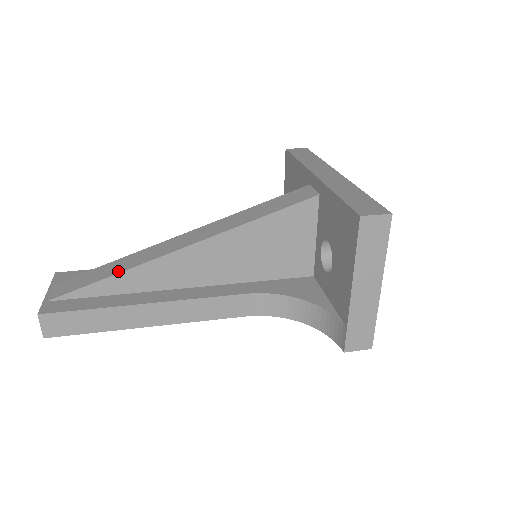
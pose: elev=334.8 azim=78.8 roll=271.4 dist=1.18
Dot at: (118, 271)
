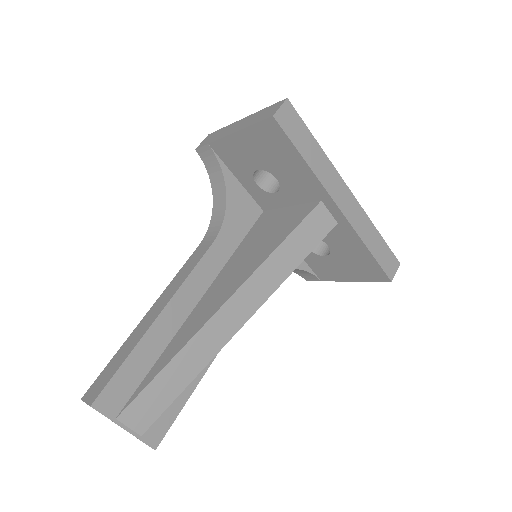
Dot at: (194, 374)
